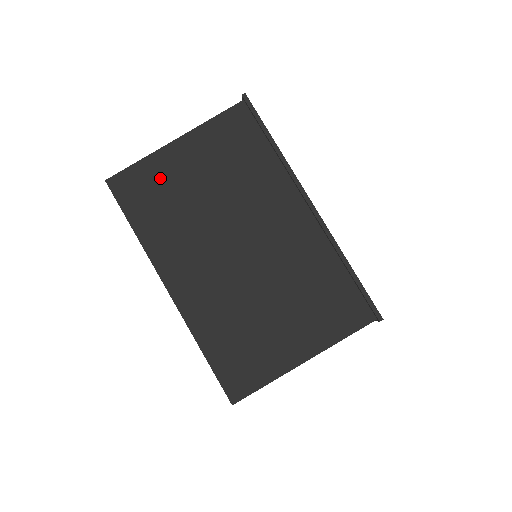
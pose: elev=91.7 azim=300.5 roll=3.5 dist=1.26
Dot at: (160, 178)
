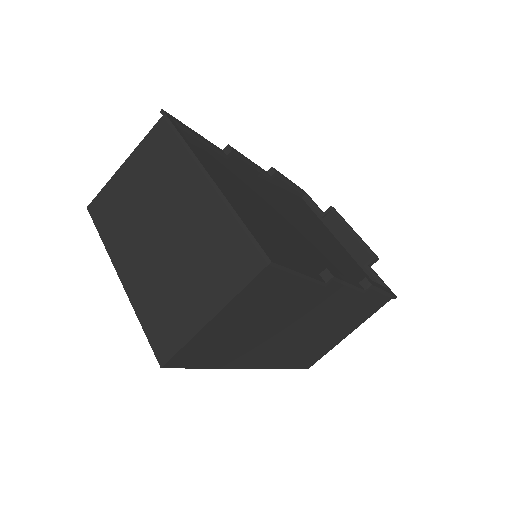
Dot at: (115, 194)
